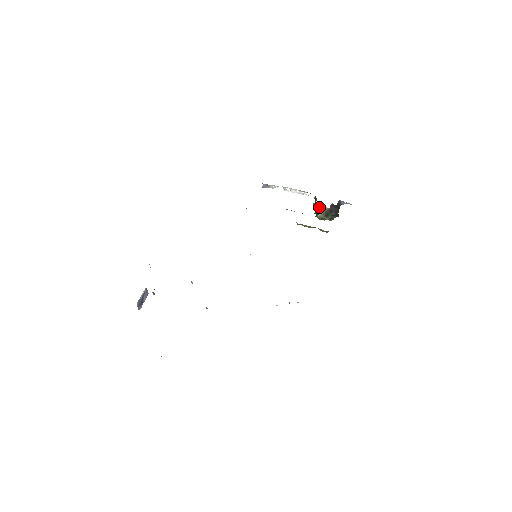
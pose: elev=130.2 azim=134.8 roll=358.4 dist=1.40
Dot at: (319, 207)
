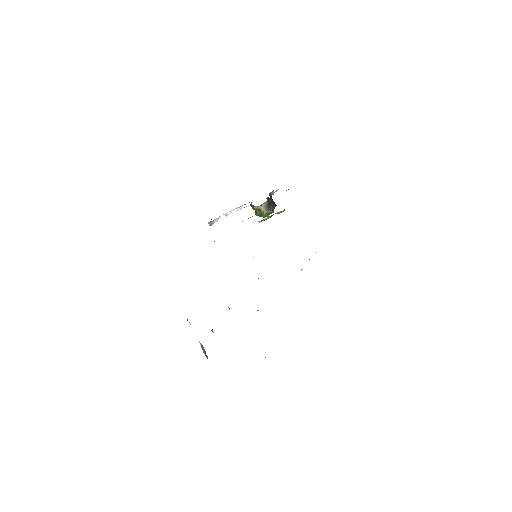
Dot at: (260, 206)
